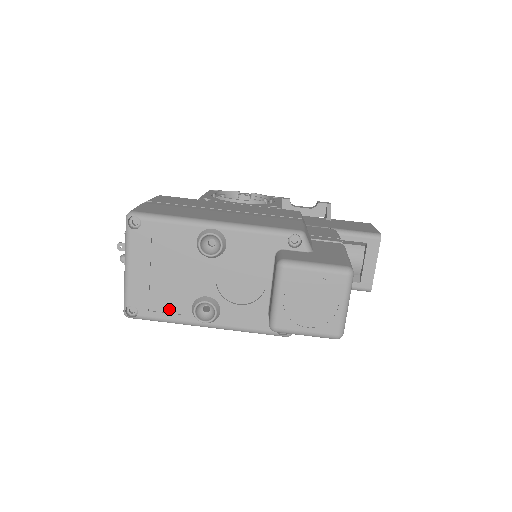
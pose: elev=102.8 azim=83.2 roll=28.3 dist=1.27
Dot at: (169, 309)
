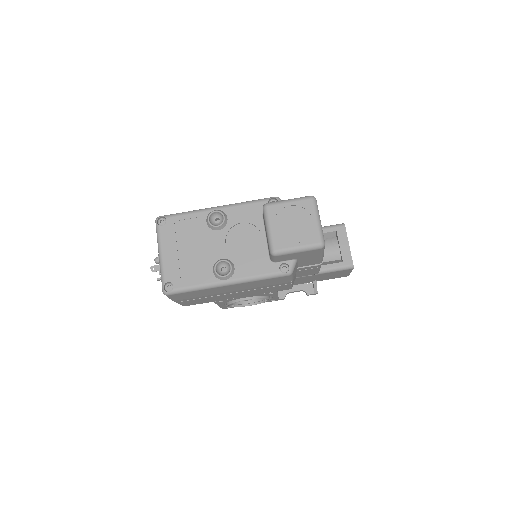
Dot at: (196, 277)
